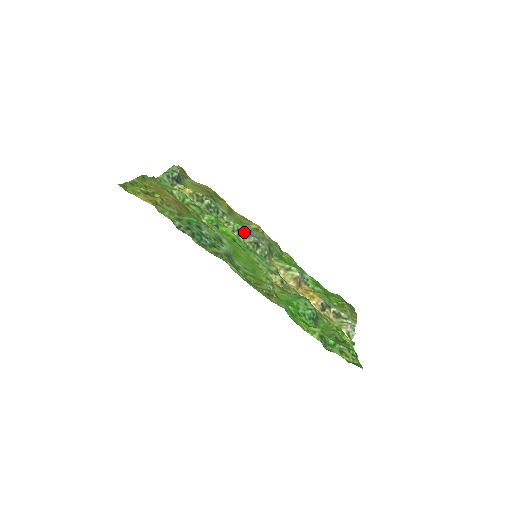
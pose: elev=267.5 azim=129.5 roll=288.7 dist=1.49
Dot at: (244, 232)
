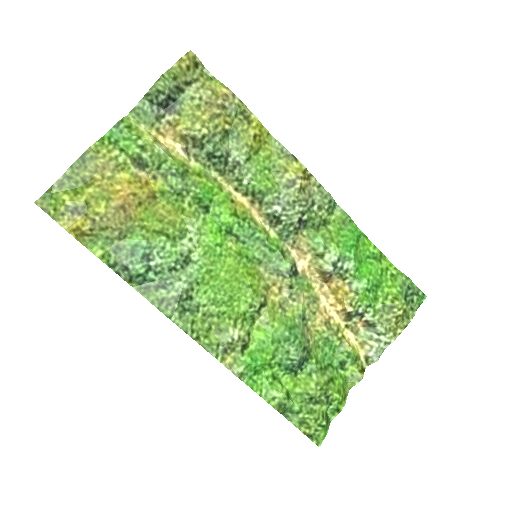
Dot at: (262, 197)
